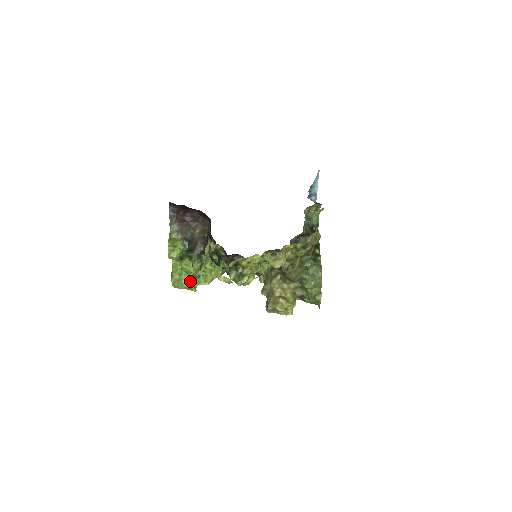
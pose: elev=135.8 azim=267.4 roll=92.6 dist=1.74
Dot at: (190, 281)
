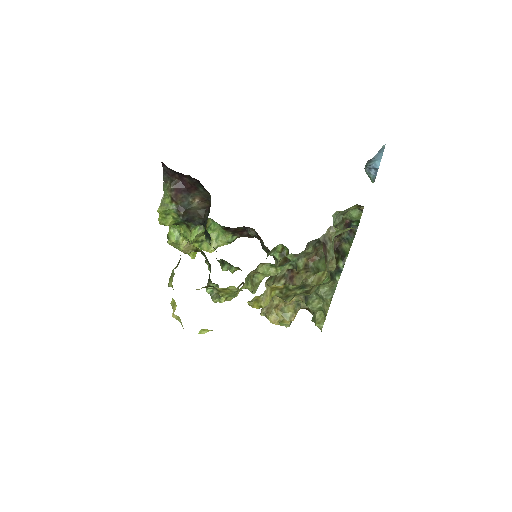
Dot at: occluded
